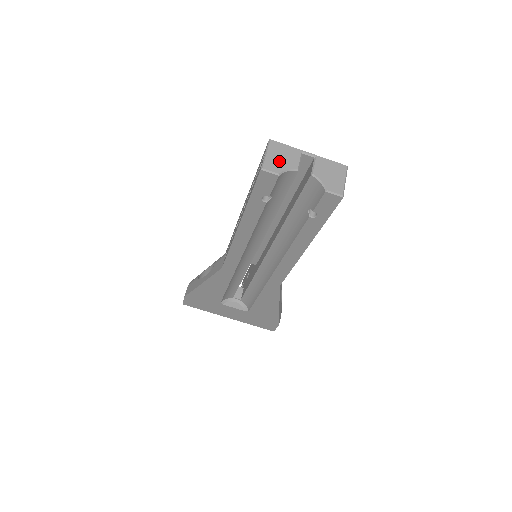
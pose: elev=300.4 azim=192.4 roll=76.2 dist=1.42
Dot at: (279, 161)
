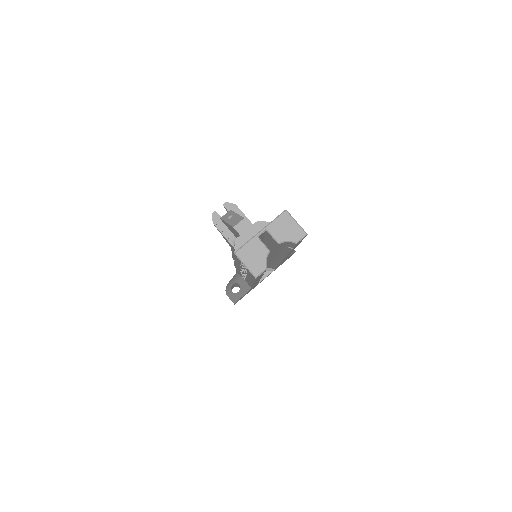
Dot at: (256, 260)
